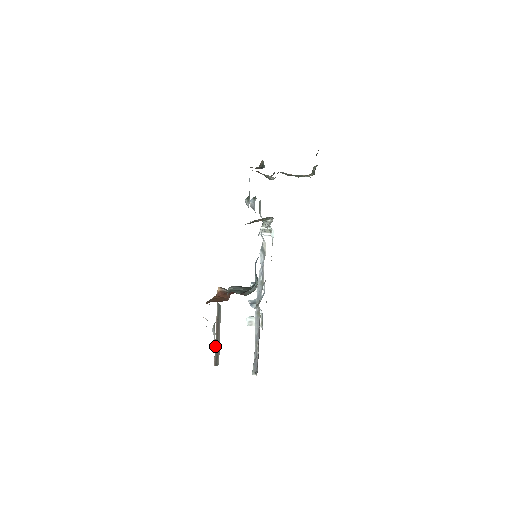
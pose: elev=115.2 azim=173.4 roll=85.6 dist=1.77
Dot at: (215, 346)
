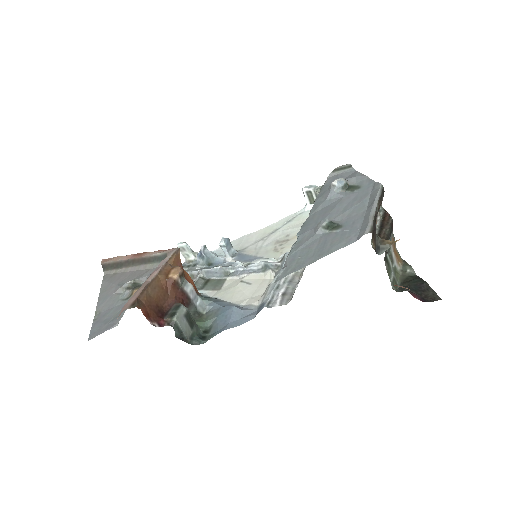
Dot at: (121, 260)
